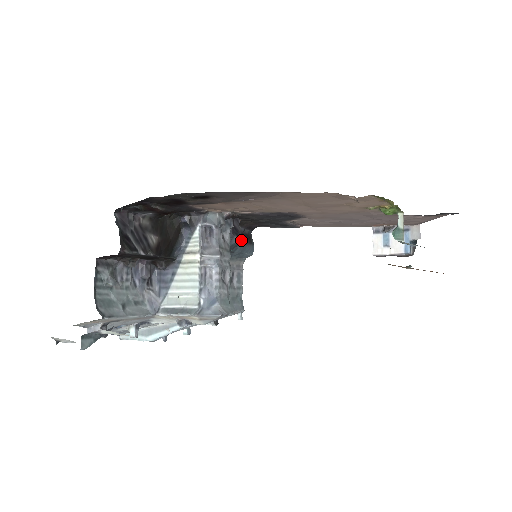
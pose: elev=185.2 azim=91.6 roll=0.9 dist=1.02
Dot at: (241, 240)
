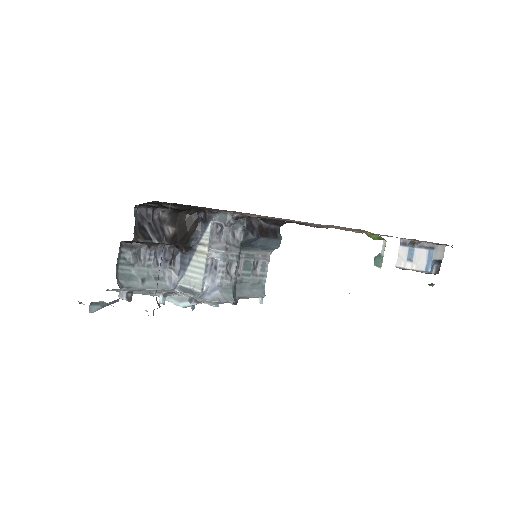
Dot at: (255, 237)
